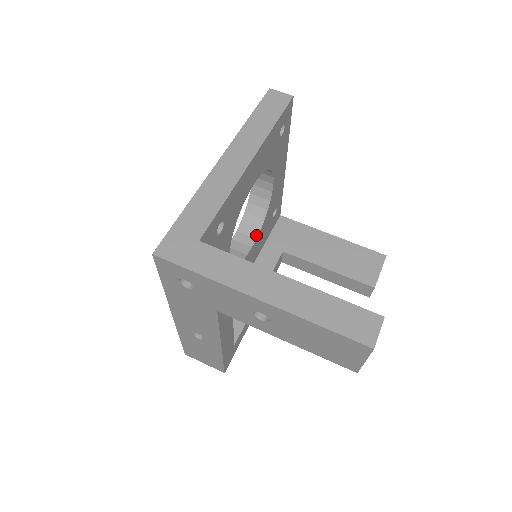
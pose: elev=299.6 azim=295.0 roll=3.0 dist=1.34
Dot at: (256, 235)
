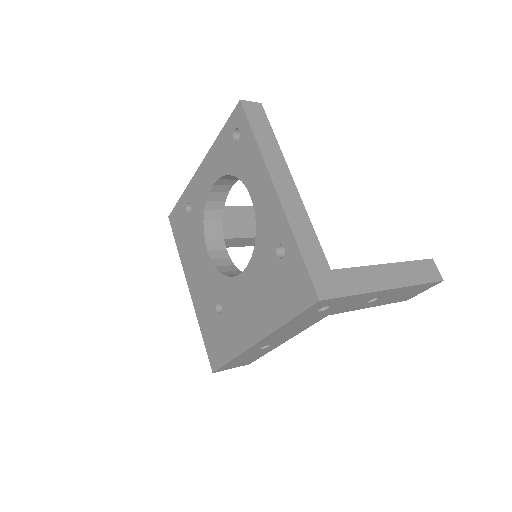
Dot at: (222, 237)
